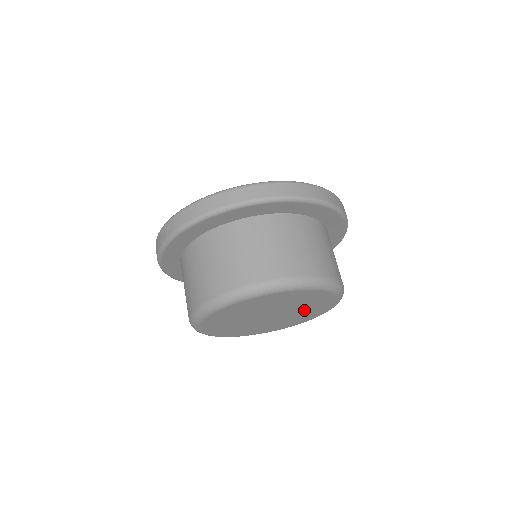
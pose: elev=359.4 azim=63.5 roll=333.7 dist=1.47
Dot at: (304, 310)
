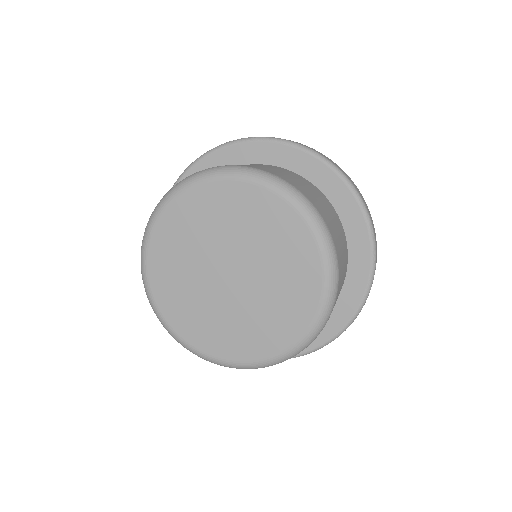
Dot at: (274, 258)
